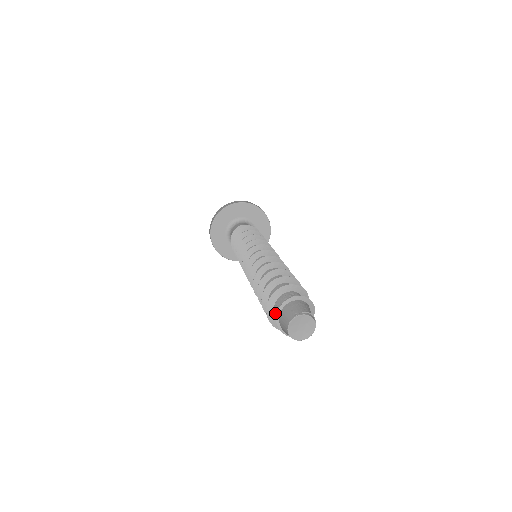
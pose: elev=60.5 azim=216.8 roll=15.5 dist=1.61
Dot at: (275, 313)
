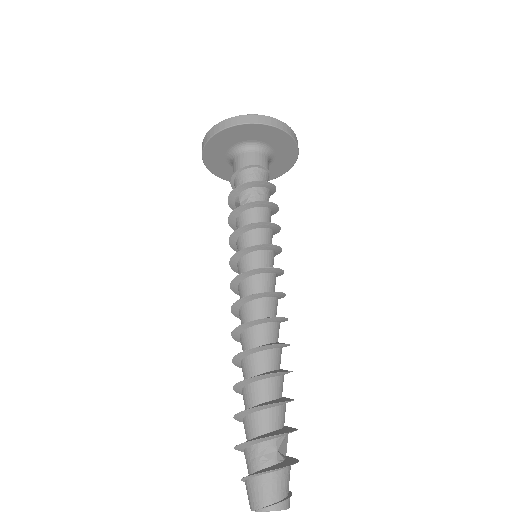
Dot at: occluded
